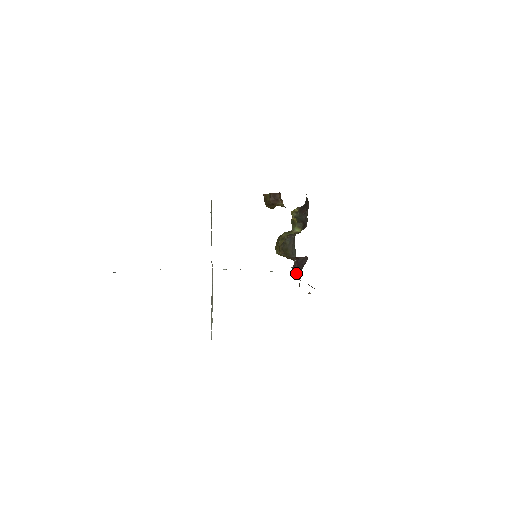
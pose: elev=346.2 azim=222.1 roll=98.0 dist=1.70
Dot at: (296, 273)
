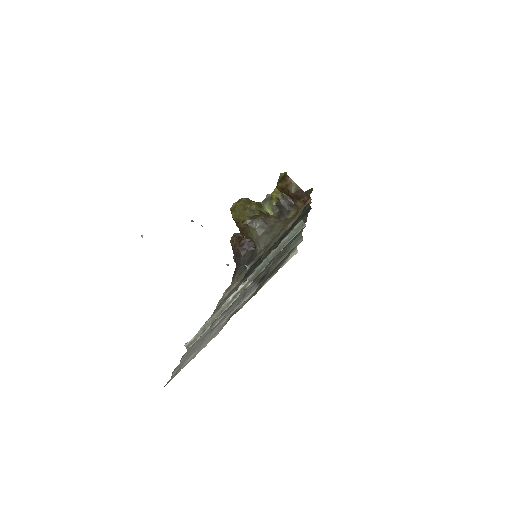
Dot at: (238, 249)
